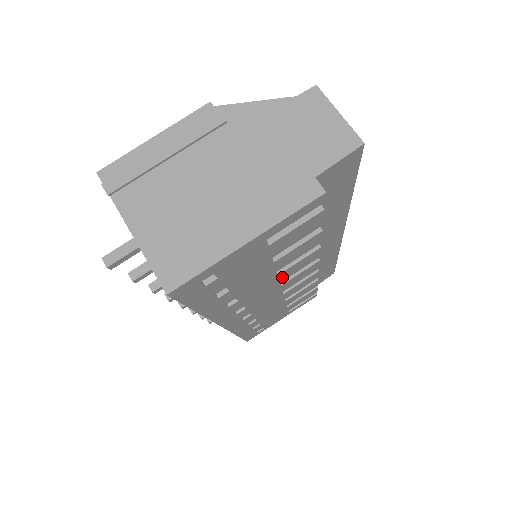
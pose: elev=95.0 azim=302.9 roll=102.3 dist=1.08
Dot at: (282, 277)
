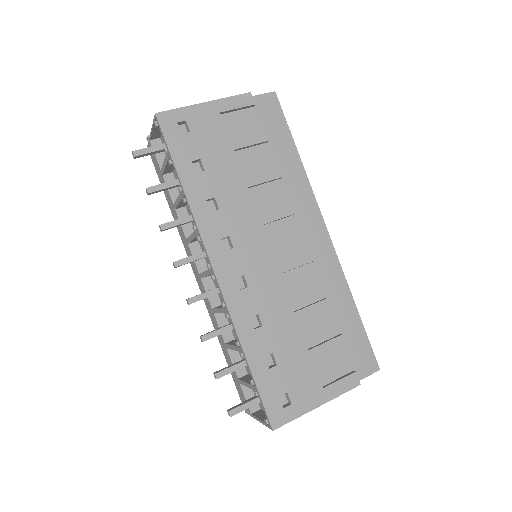
Dot at: (260, 212)
